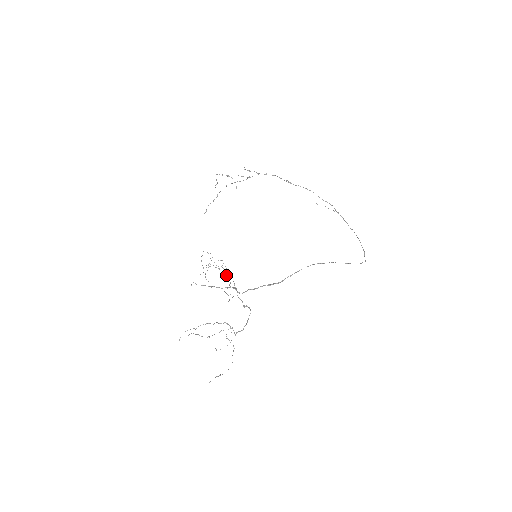
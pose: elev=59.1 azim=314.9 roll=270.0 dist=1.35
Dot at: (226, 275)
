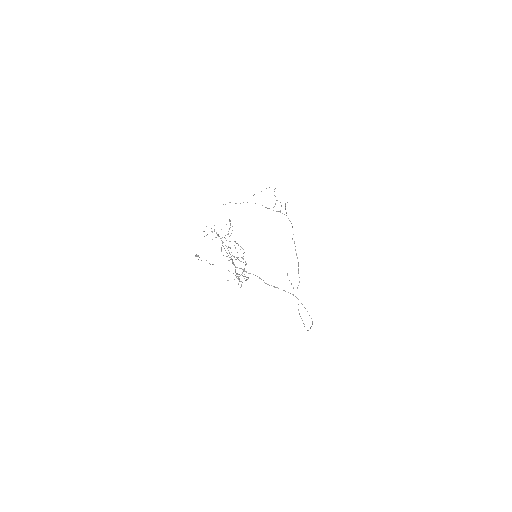
Dot at: (197, 256)
